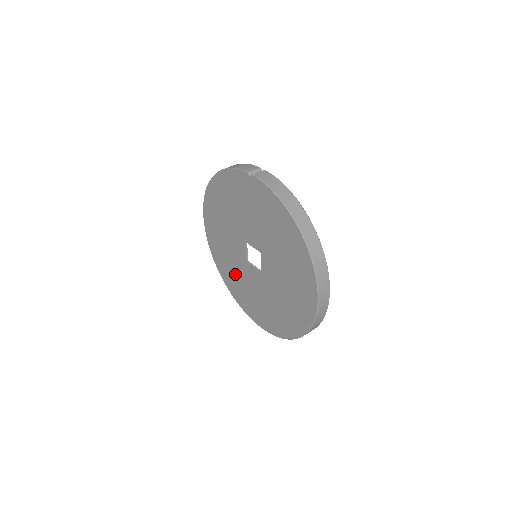
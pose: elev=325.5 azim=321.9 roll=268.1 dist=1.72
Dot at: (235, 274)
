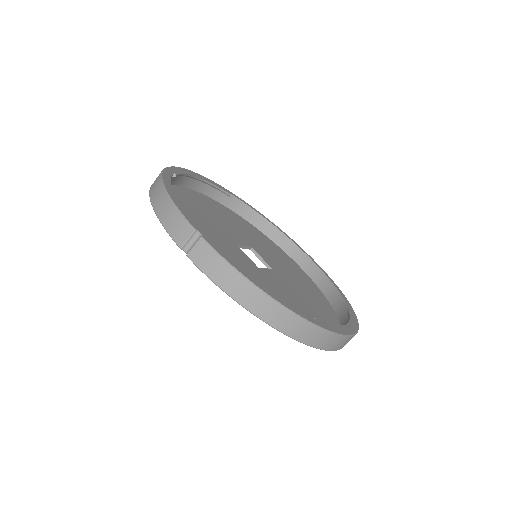
Dot at: occluded
